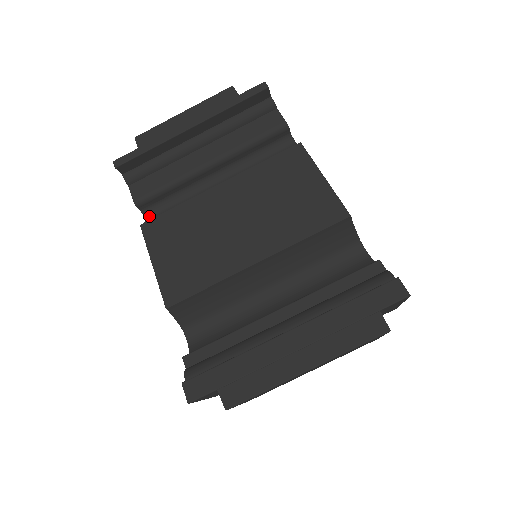
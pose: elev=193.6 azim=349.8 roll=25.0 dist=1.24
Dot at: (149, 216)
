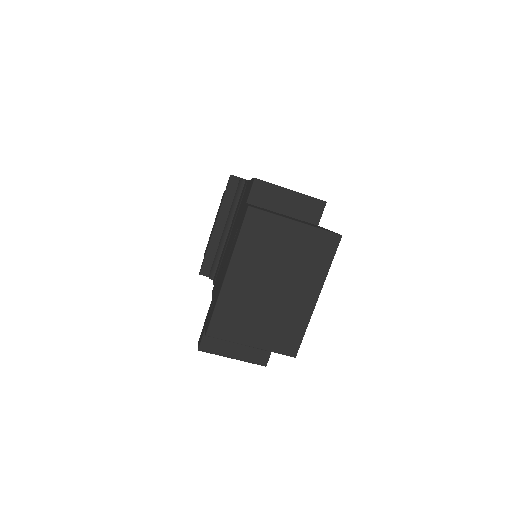
Dot at: occluded
